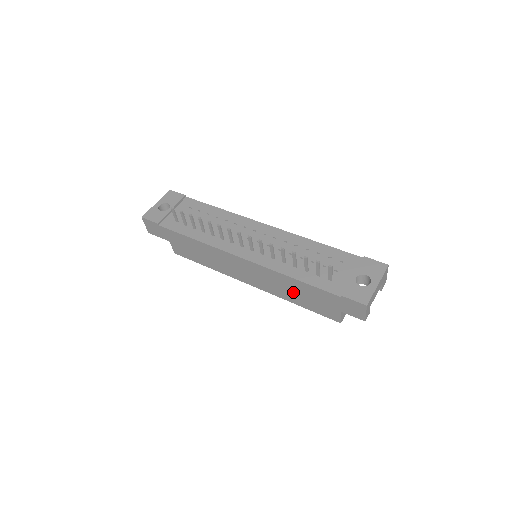
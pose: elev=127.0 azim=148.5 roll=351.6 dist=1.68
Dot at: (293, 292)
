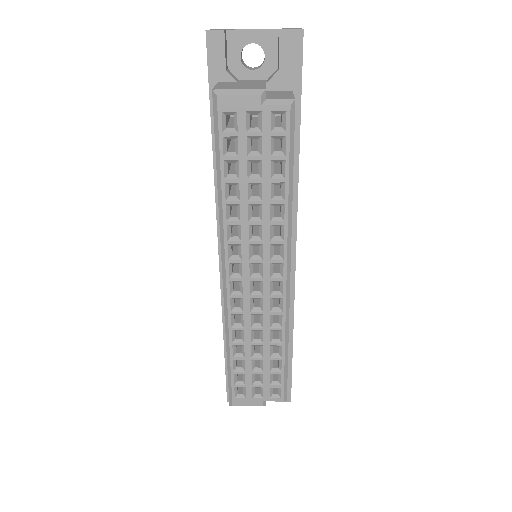
Dot at: occluded
